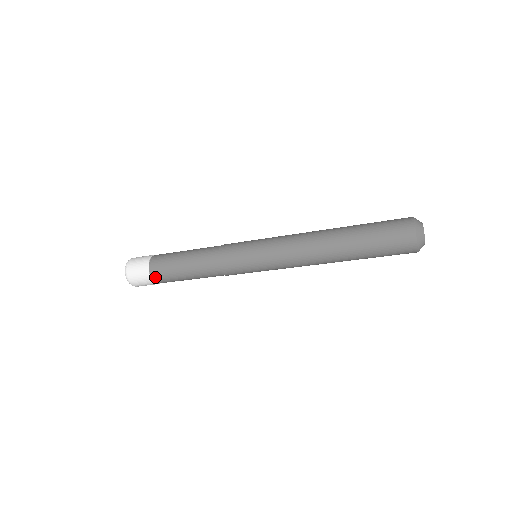
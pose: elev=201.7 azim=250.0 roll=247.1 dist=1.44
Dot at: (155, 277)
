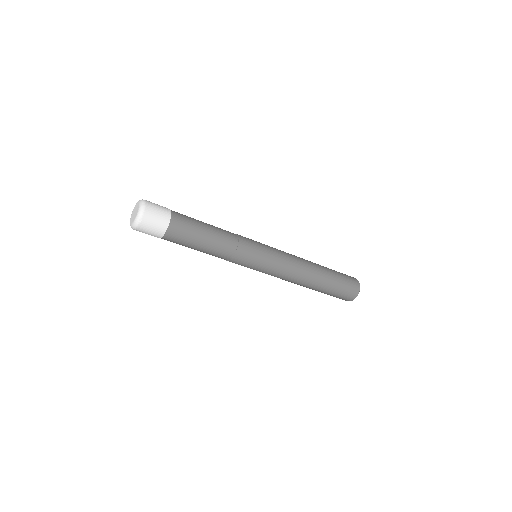
Dot at: (165, 239)
